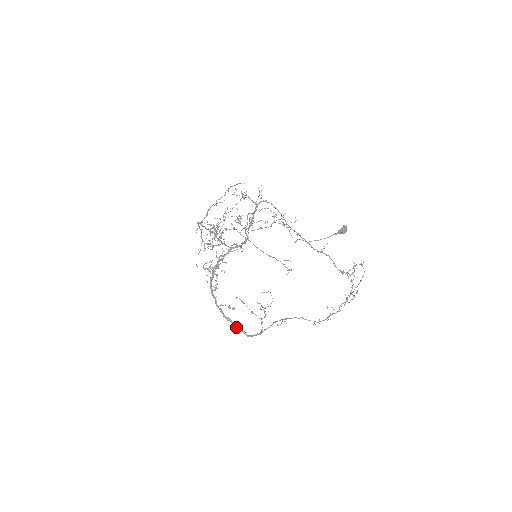
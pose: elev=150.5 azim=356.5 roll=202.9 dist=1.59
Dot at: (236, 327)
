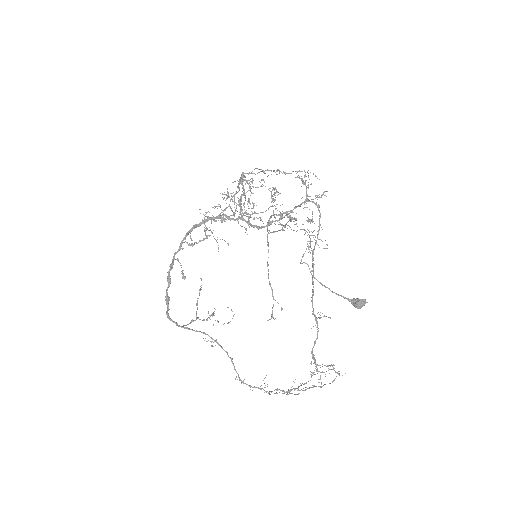
Dot at: (167, 294)
